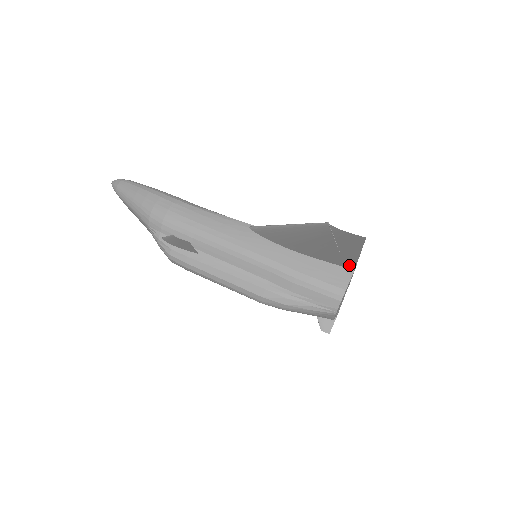
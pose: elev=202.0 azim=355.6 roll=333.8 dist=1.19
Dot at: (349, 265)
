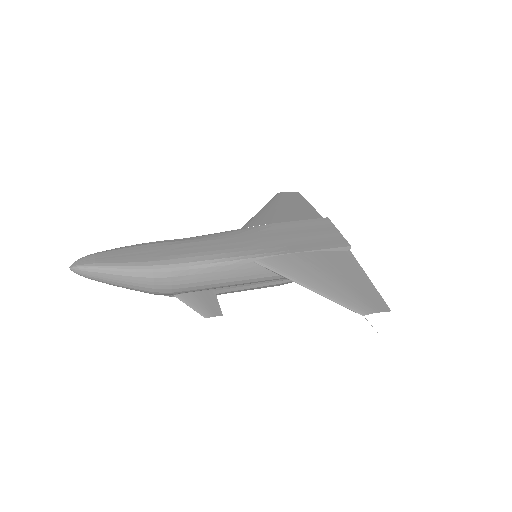
Dot at: (349, 258)
